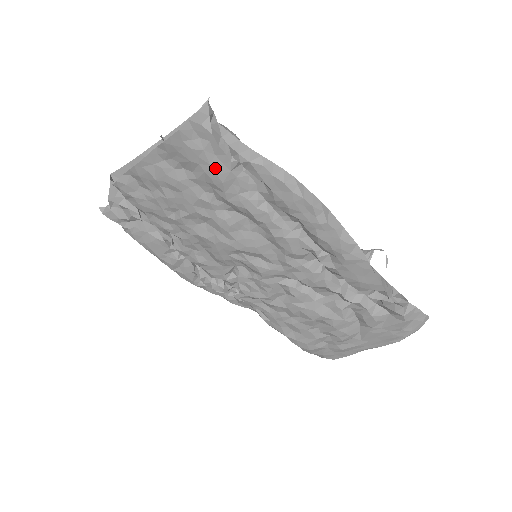
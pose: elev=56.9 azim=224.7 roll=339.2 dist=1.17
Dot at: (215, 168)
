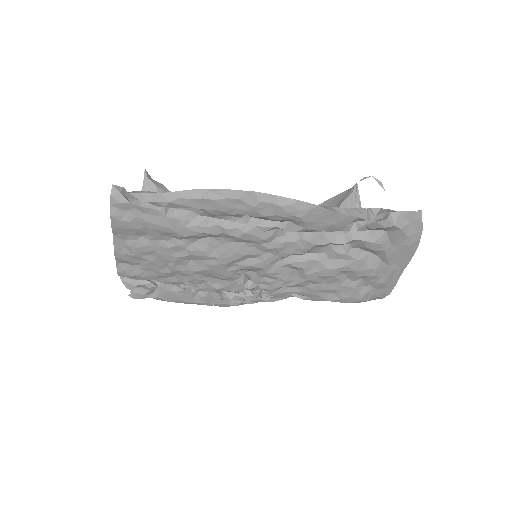
Dot at: (155, 222)
